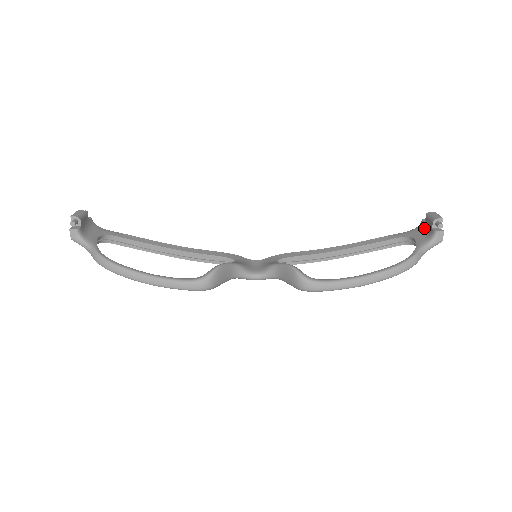
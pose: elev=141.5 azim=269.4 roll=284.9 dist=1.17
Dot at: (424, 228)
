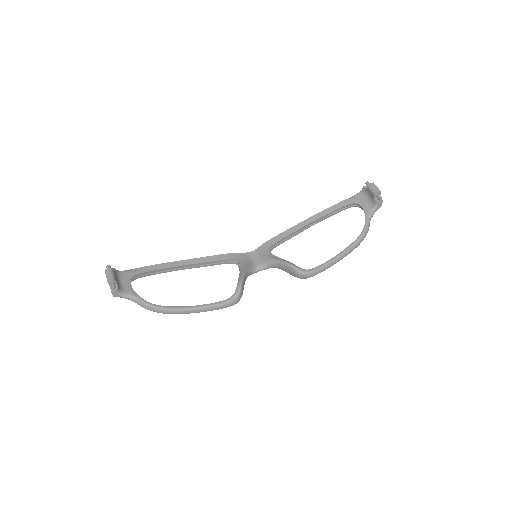
Dot at: (366, 195)
